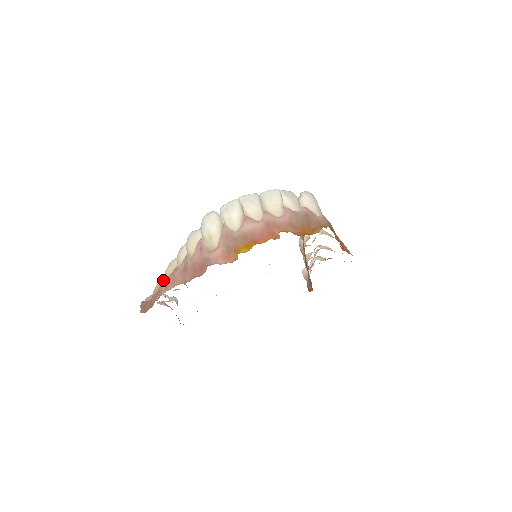
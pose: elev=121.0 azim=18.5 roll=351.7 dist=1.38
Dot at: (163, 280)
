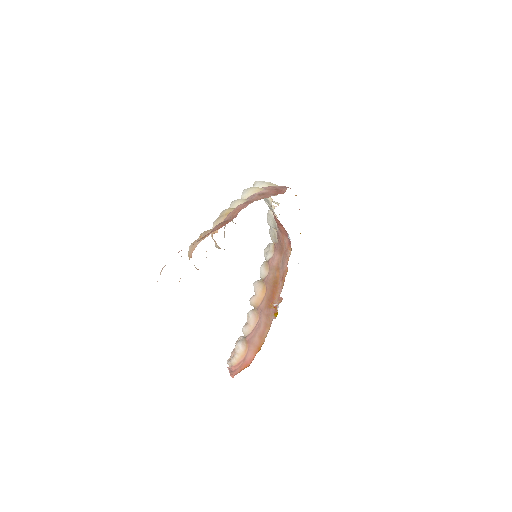
Dot at: (225, 215)
